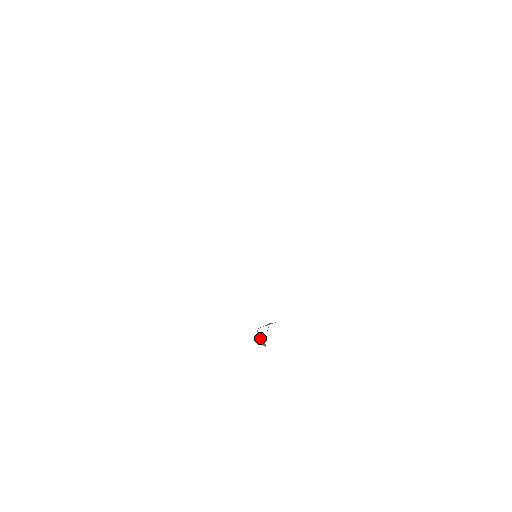
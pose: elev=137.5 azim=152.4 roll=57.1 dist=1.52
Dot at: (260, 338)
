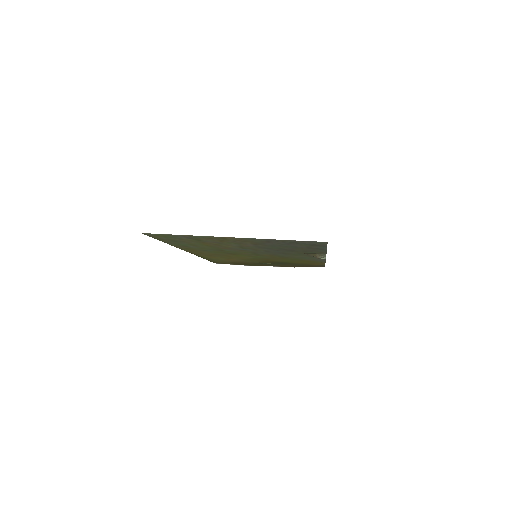
Dot at: (314, 254)
